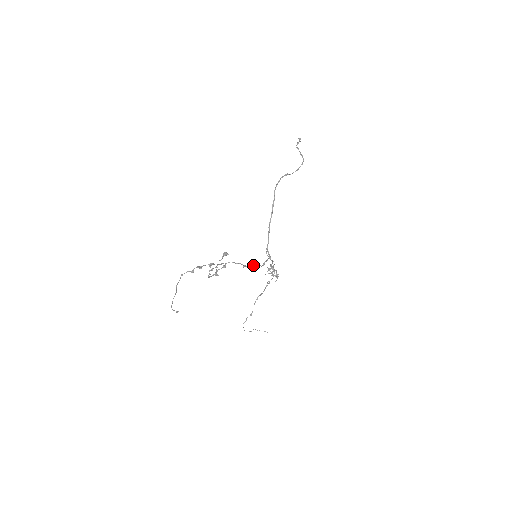
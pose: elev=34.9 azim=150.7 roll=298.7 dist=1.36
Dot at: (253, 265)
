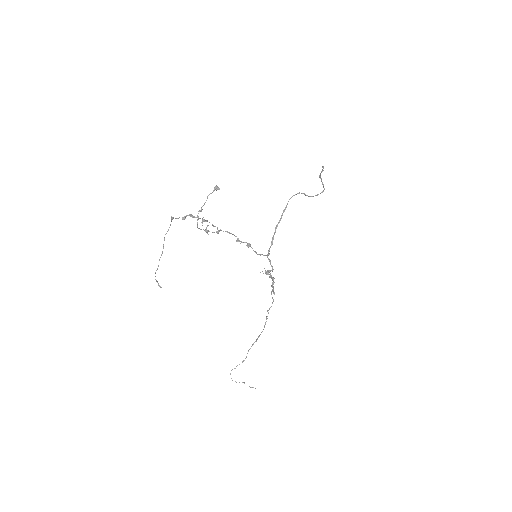
Dot at: occluded
